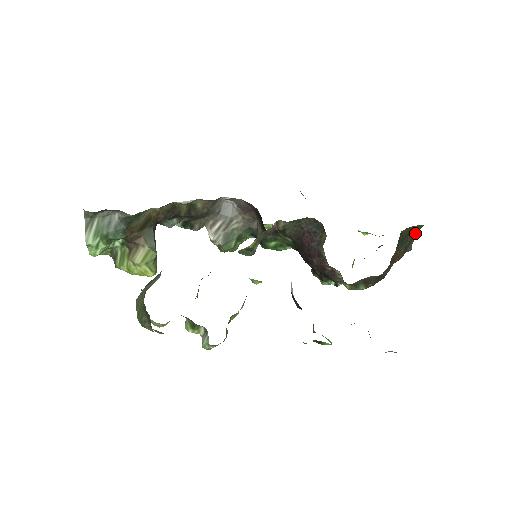
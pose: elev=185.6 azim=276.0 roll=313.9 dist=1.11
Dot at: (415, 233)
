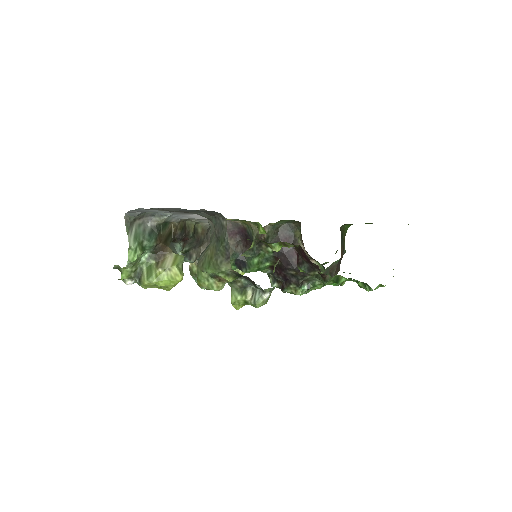
Dot at: (344, 237)
